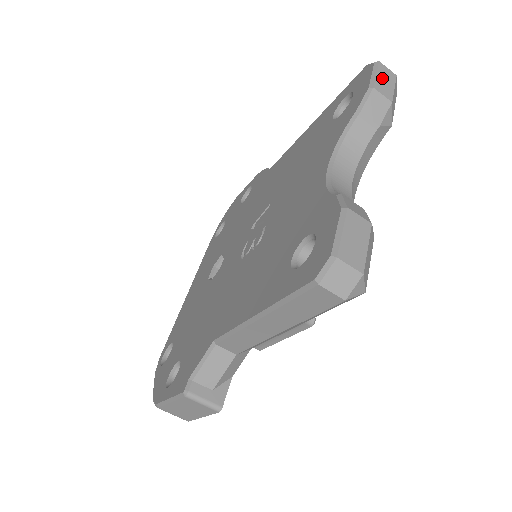
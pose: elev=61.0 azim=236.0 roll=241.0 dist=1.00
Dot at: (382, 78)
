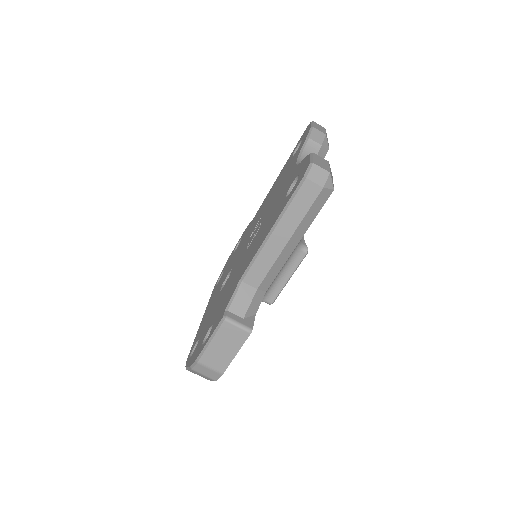
Dot at: (317, 126)
